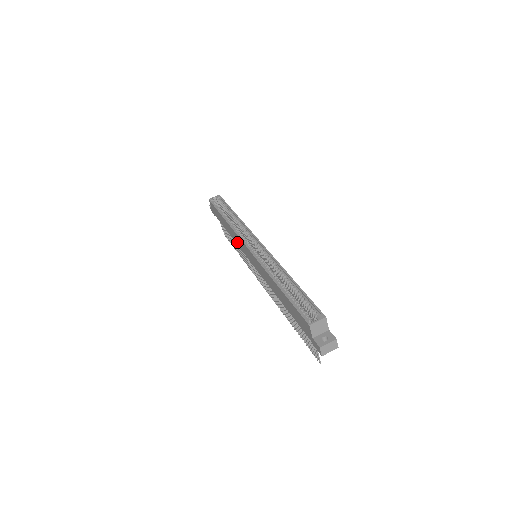
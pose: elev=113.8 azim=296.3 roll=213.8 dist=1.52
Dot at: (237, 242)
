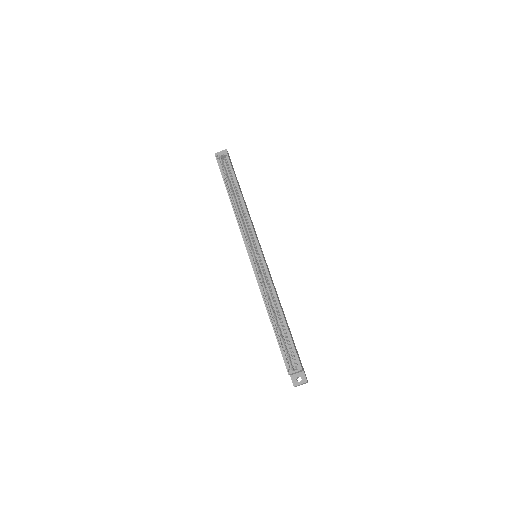
Dot at: occluded
